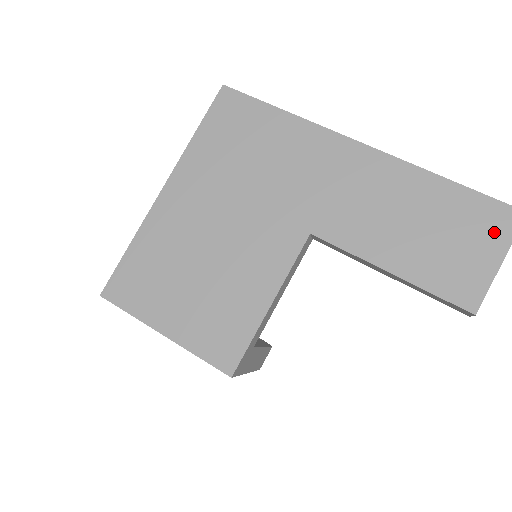
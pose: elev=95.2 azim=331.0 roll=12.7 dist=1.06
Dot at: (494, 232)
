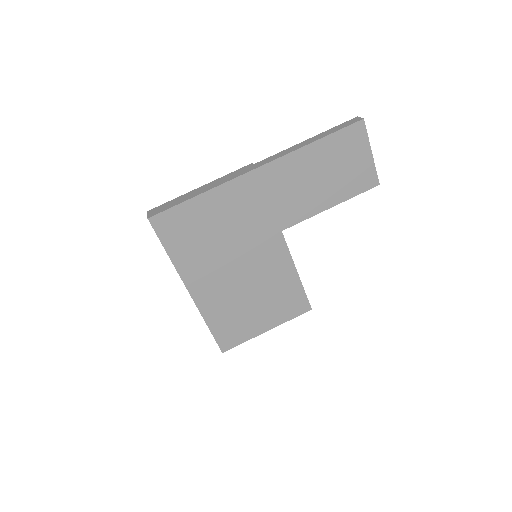
Dot at: (358, 143)
